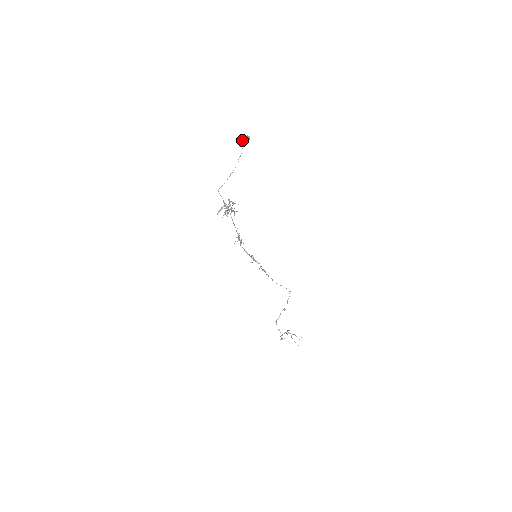
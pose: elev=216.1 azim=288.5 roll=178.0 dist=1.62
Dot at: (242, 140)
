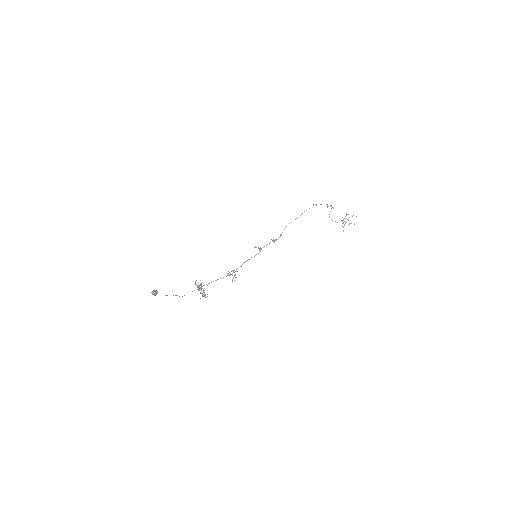
Dot at: occluded
